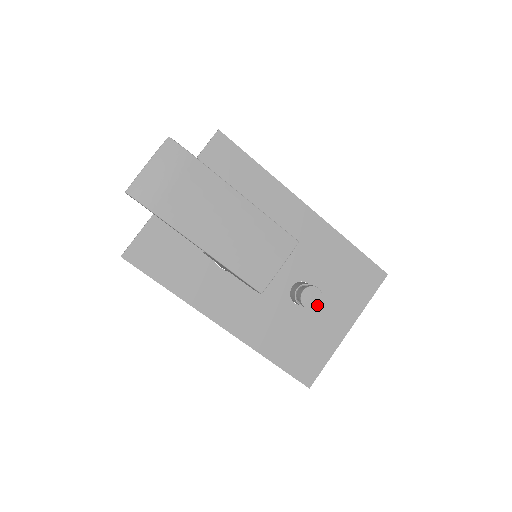
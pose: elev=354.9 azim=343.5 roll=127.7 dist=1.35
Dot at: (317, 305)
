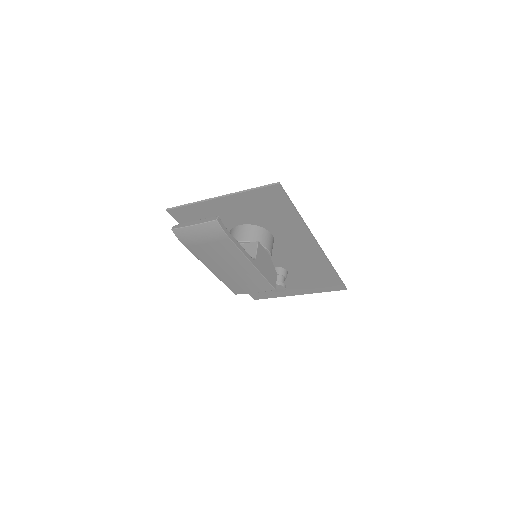
Dot at: occluded
